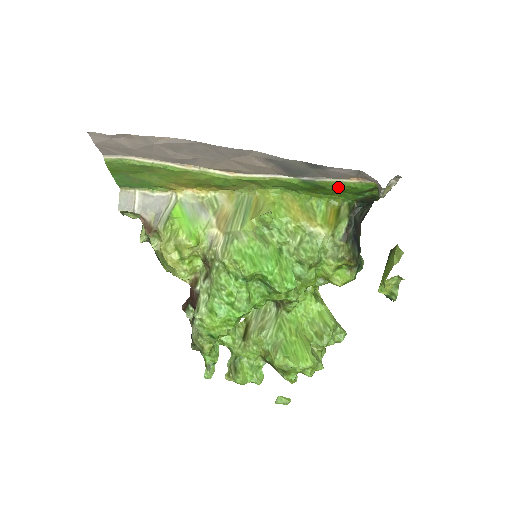
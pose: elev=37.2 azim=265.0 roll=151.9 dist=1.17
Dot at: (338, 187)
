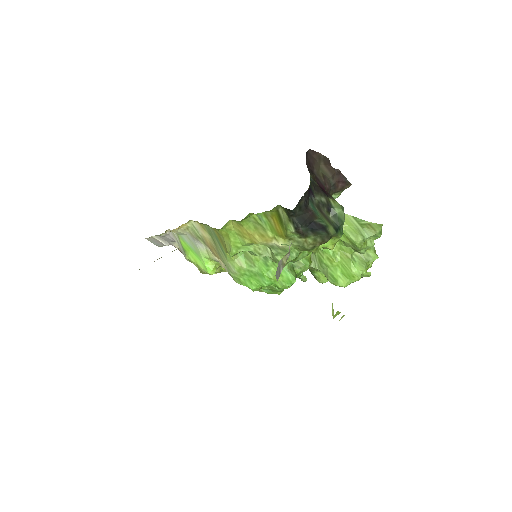
Dot at: occluded
